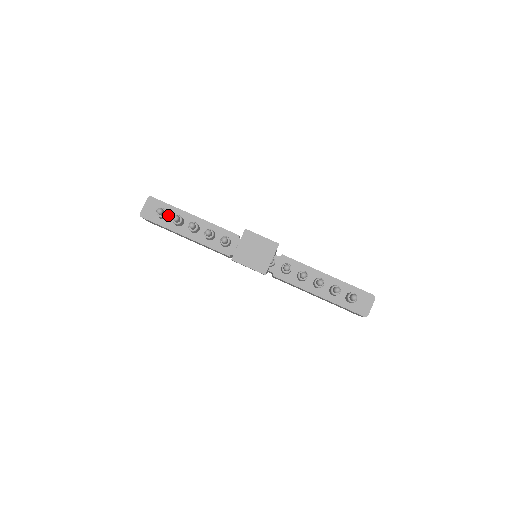
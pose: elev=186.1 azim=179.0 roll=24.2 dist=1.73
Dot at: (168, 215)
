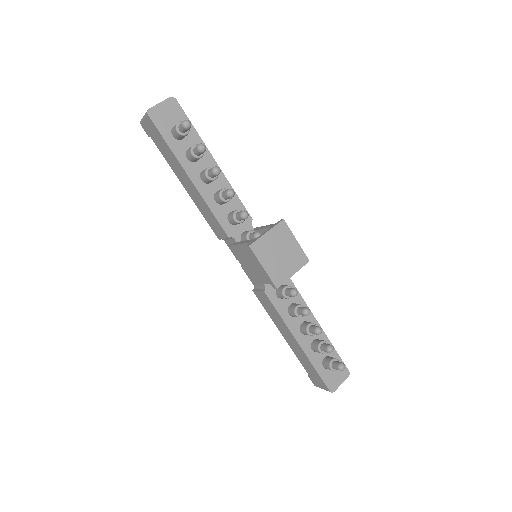
Dot at: occluded
